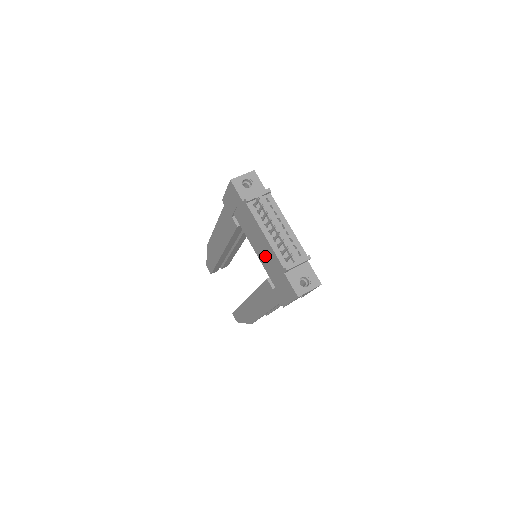
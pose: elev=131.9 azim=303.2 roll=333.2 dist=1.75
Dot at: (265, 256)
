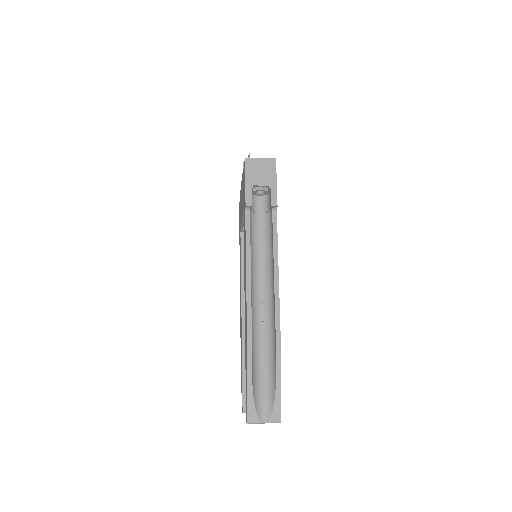
Dot at: (242, 198)
